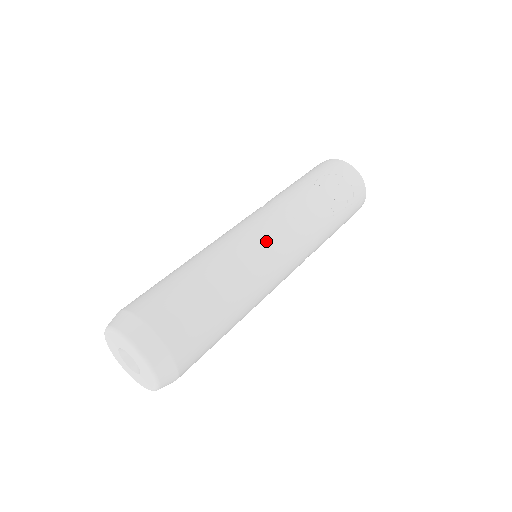
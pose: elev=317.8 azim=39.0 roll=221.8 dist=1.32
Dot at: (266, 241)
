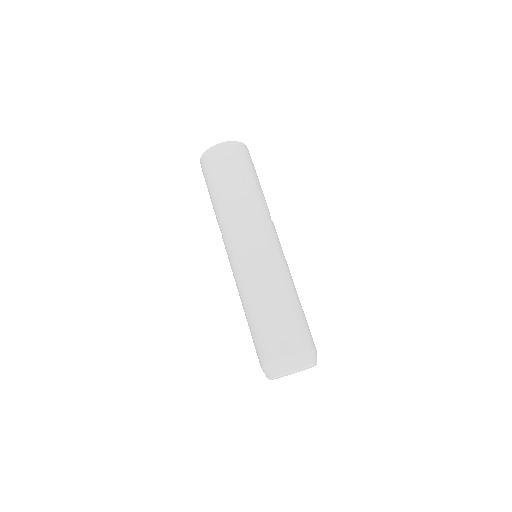
Dot at: (273, 249)
